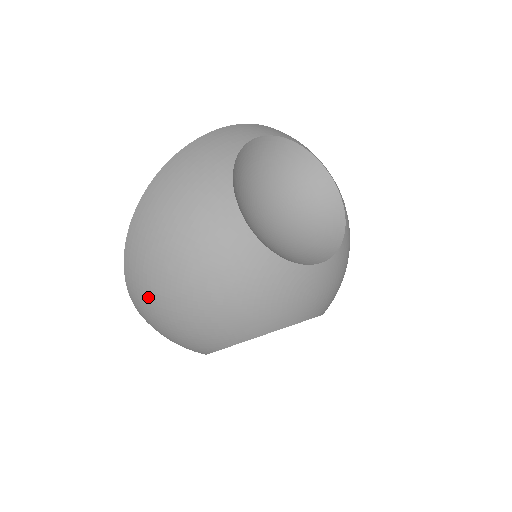
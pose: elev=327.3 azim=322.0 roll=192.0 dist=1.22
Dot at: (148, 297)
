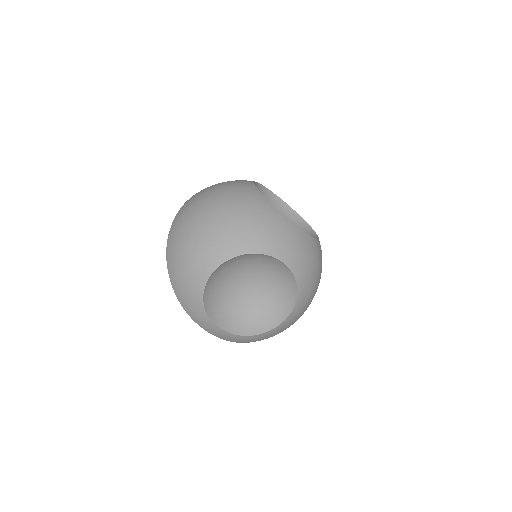
Dot at: (184, 225)
